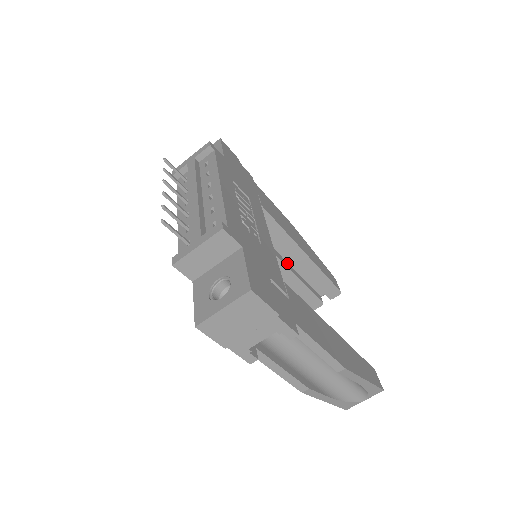
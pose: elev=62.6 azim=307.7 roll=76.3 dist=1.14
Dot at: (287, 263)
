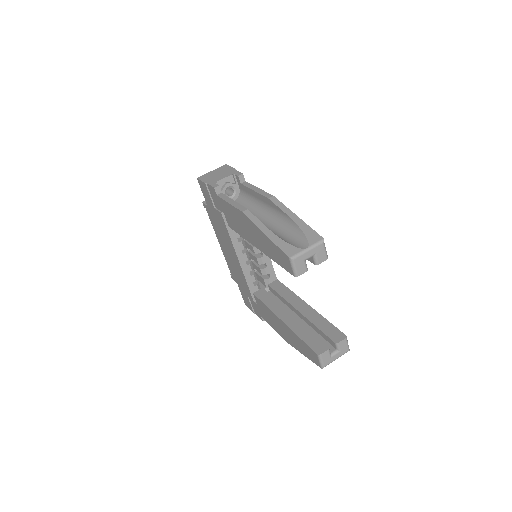
Dot at: occluded
